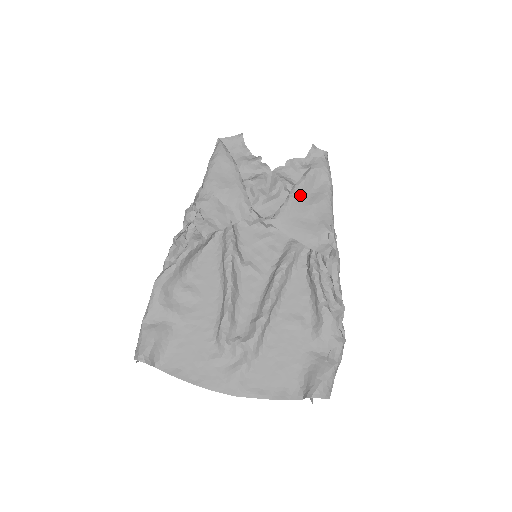
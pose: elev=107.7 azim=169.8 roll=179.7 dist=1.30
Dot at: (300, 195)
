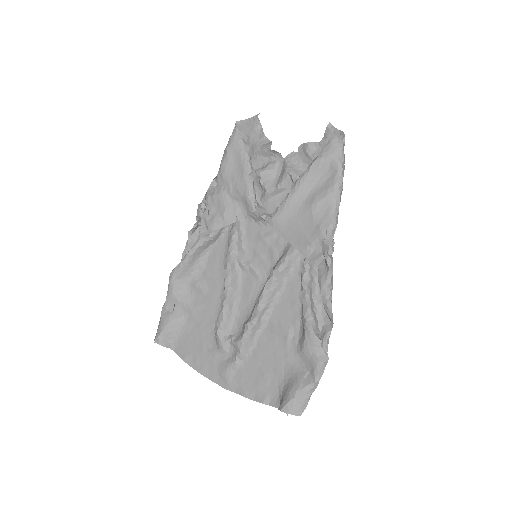
Dot at: (301, 191)
